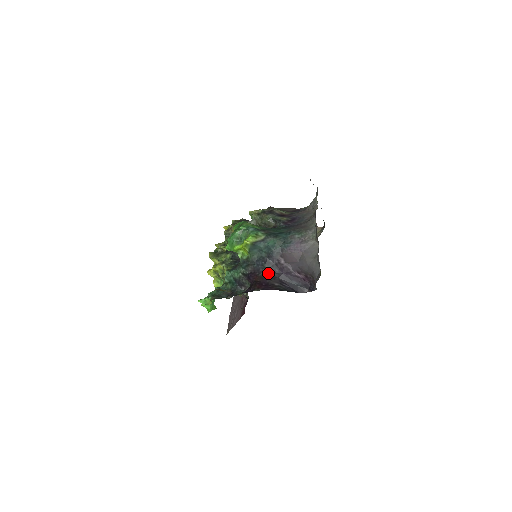
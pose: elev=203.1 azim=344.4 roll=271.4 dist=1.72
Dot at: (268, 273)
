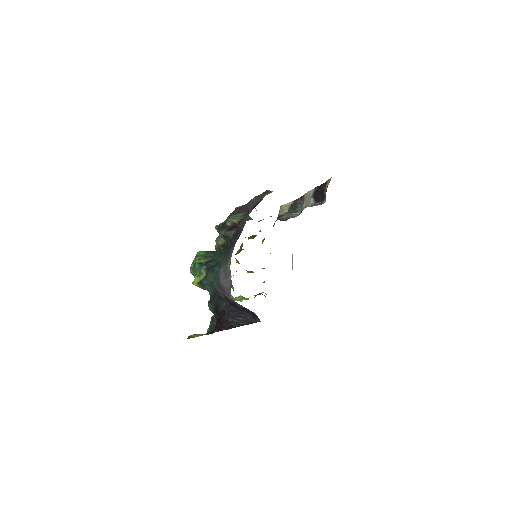
Dot at: (224, 308)
